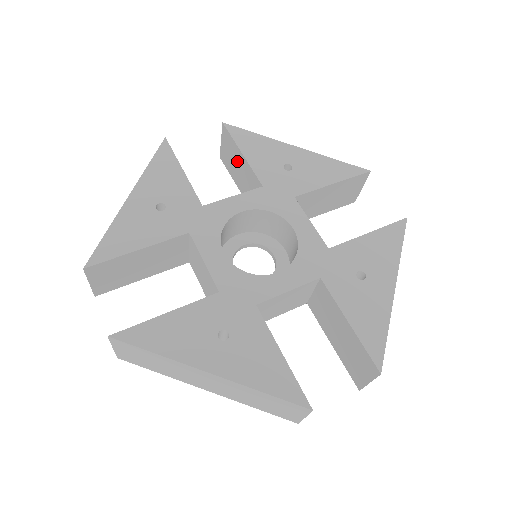
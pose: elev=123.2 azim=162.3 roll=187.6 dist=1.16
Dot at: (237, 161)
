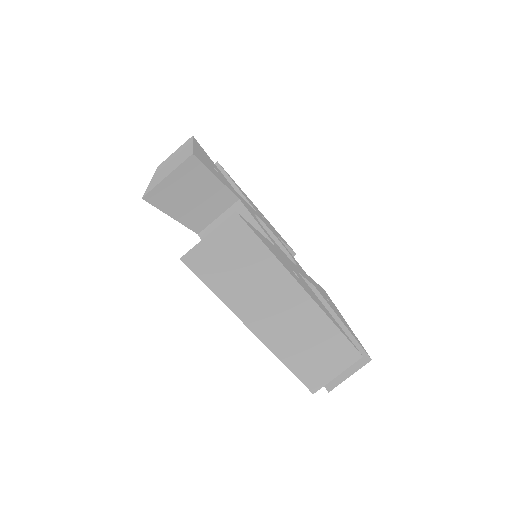
Dot at: occluded
